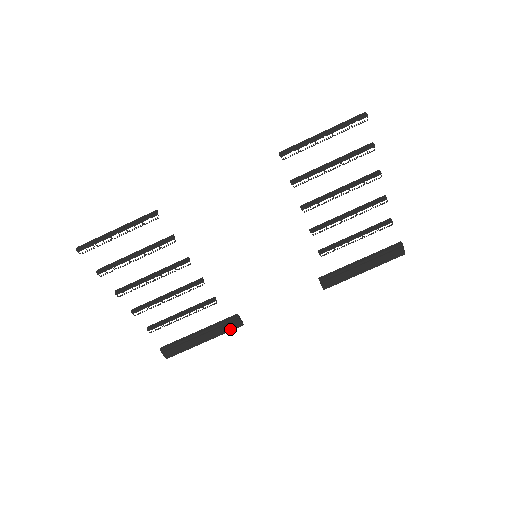
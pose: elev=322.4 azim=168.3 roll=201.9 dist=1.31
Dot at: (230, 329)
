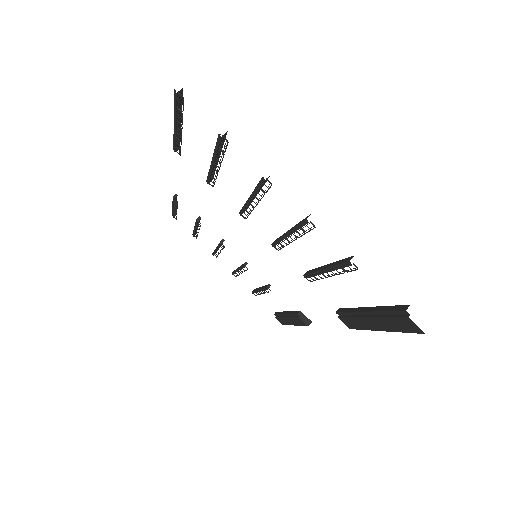
Dot at: (301, 324)
